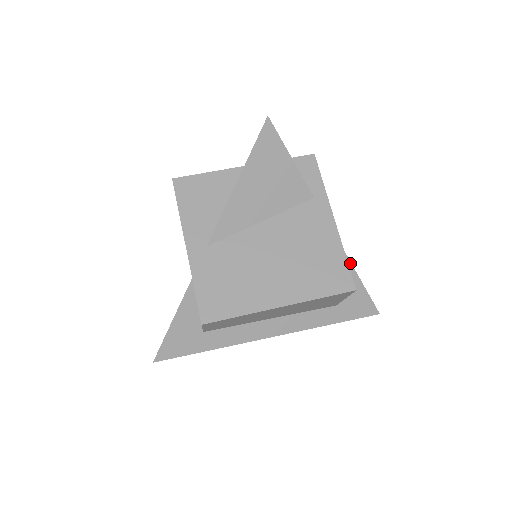
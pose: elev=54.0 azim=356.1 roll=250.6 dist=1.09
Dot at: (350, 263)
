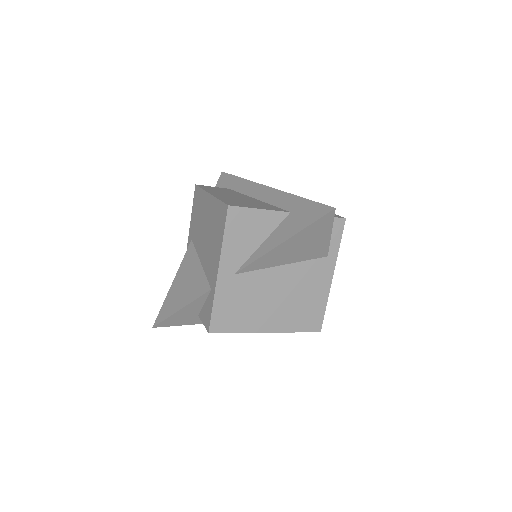
Dot at: occluded
